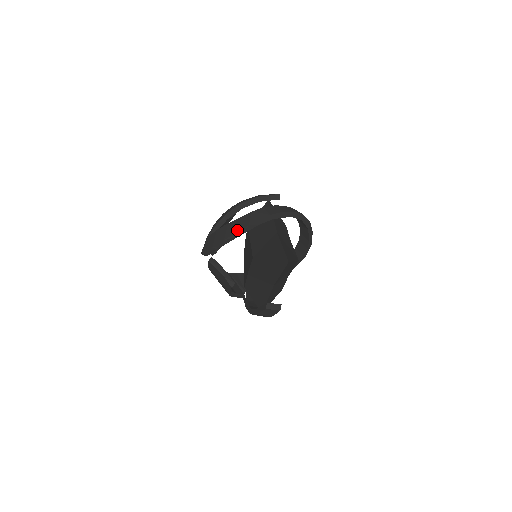
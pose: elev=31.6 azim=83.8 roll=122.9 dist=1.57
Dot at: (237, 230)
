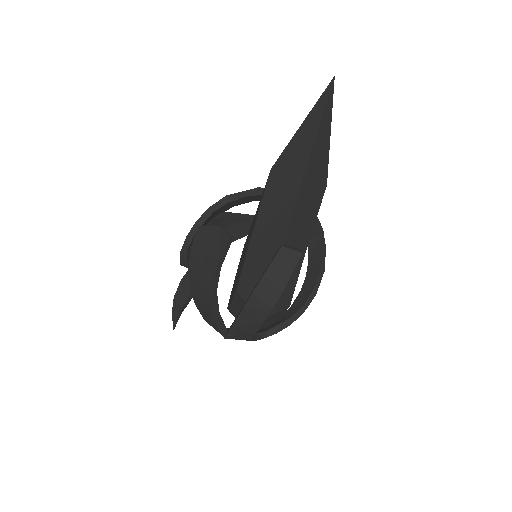
Dot at: (243, 191)
